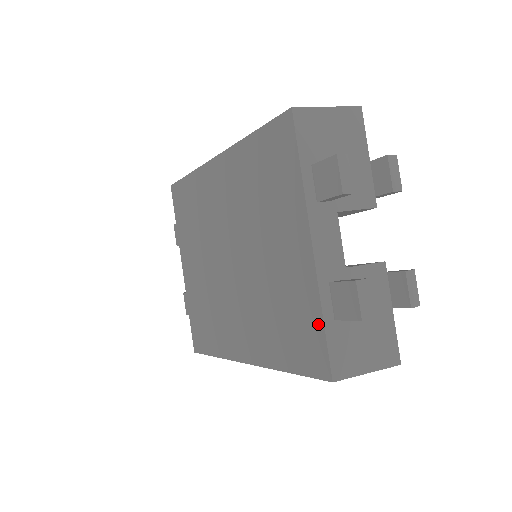
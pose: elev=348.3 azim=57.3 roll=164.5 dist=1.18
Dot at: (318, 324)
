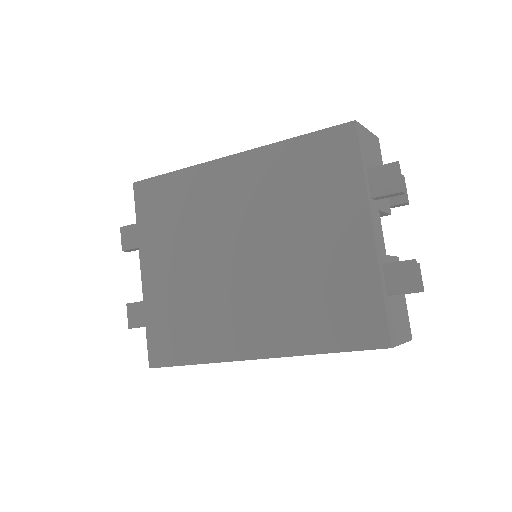
Dot at: (376, 299)
